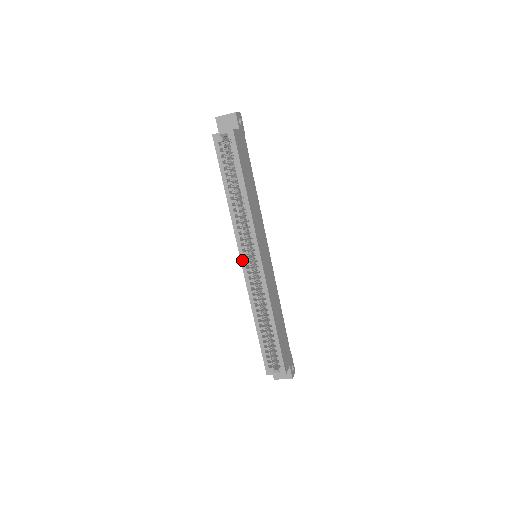
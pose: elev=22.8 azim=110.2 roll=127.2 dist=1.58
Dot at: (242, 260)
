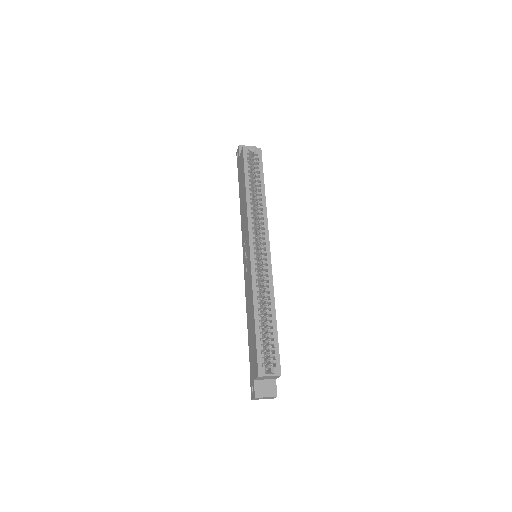
Dot at: (251, 247)
